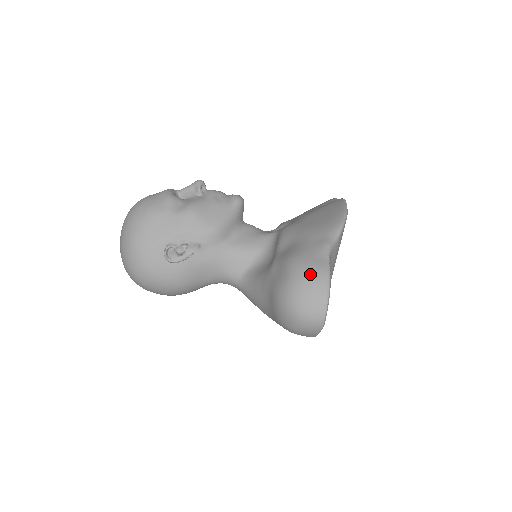
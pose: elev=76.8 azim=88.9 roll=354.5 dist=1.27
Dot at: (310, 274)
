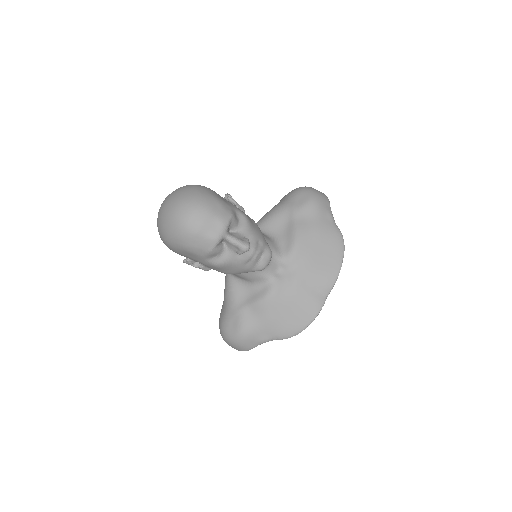
Dot at: (240, 346)
